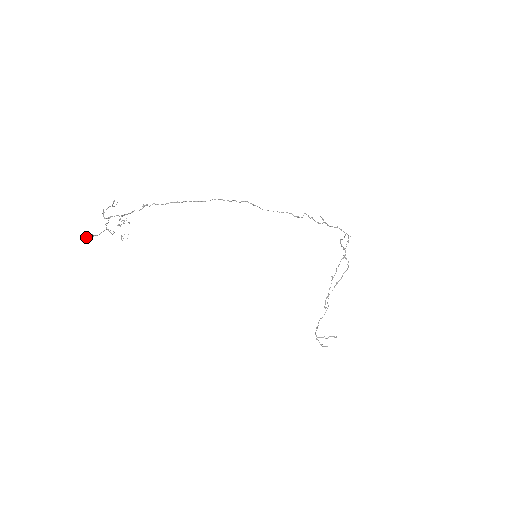
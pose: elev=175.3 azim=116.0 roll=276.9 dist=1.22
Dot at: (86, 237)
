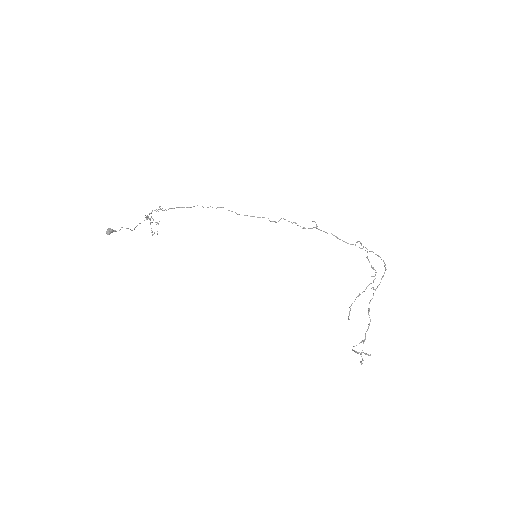
Dot at: (108, 232)
